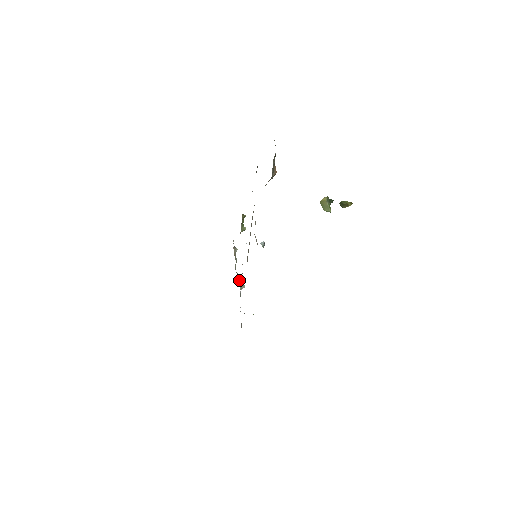
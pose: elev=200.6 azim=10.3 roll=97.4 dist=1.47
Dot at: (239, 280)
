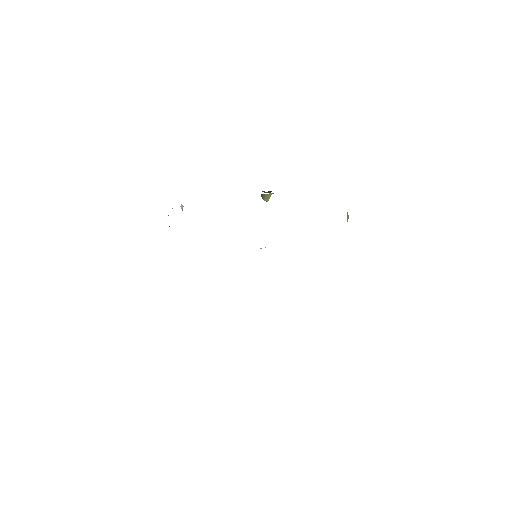
Dot at: occluded
